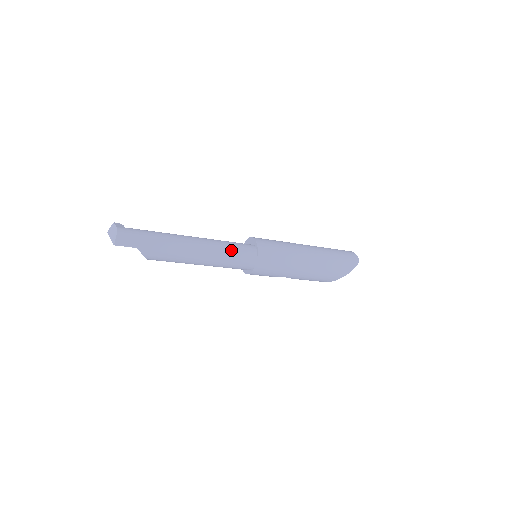
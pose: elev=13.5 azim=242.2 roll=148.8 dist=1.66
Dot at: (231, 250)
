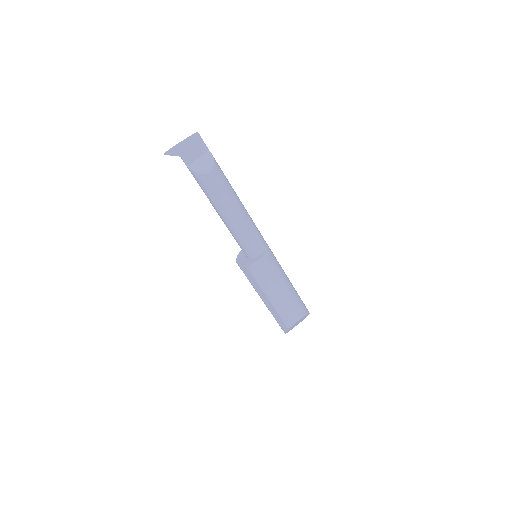
Dot at: occluded
